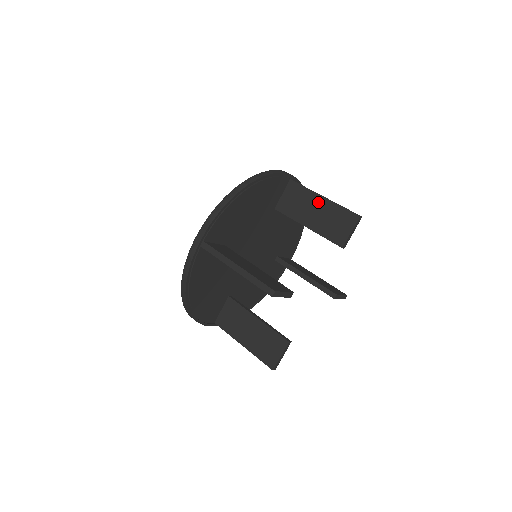
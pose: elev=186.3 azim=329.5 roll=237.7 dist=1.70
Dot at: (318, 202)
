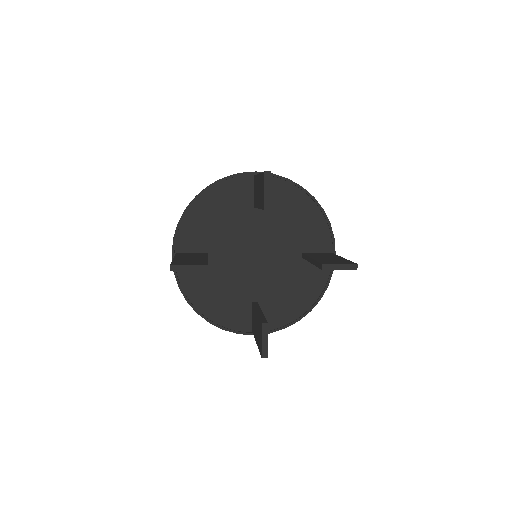
Dot at: (258, 181)
